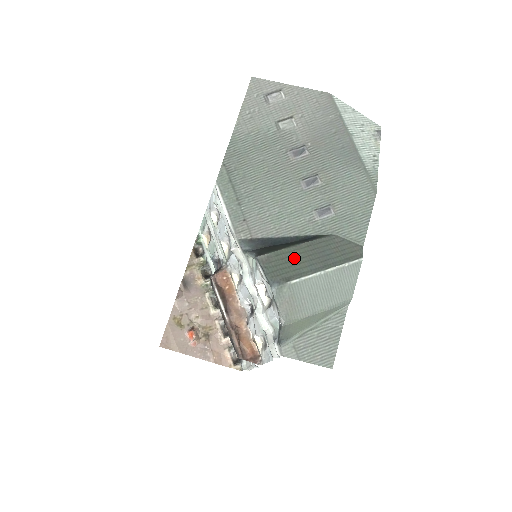
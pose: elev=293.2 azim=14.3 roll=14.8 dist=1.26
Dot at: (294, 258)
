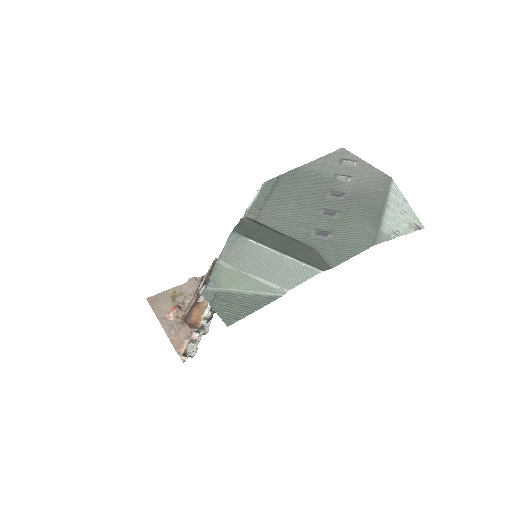
Dot at: (268, 235)
